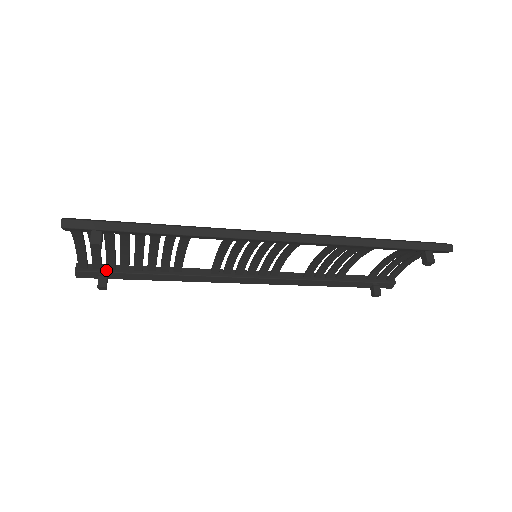
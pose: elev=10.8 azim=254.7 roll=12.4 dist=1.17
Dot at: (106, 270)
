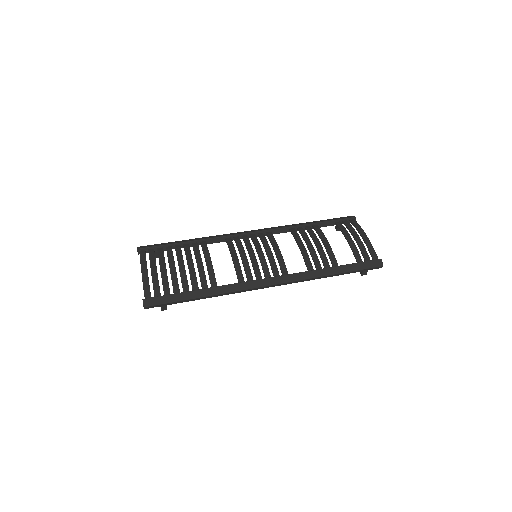
Dot at: (157, 250)
